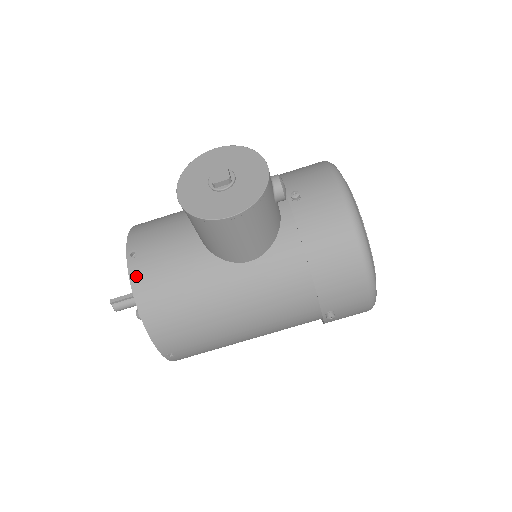
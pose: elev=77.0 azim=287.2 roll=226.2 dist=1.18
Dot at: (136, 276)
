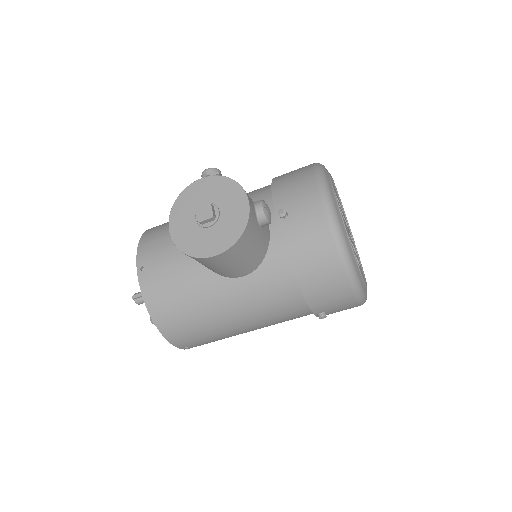
Dot at: (146, 290)
